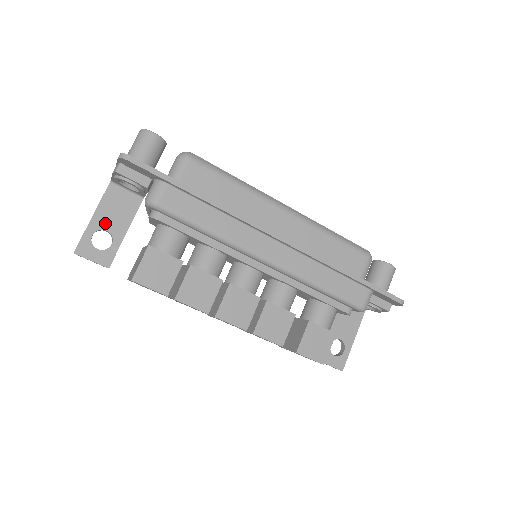
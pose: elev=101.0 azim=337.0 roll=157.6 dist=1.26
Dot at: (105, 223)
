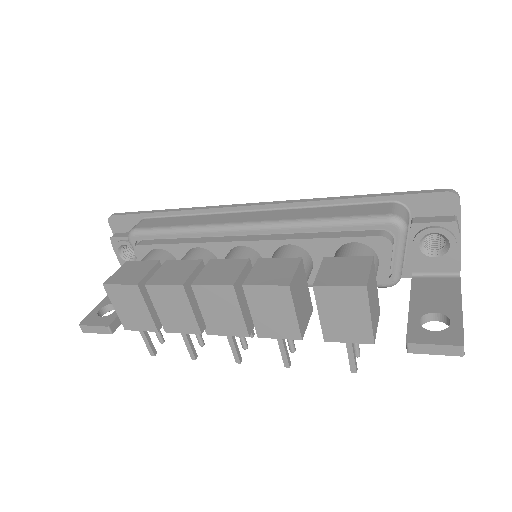
Dot at: occluded
